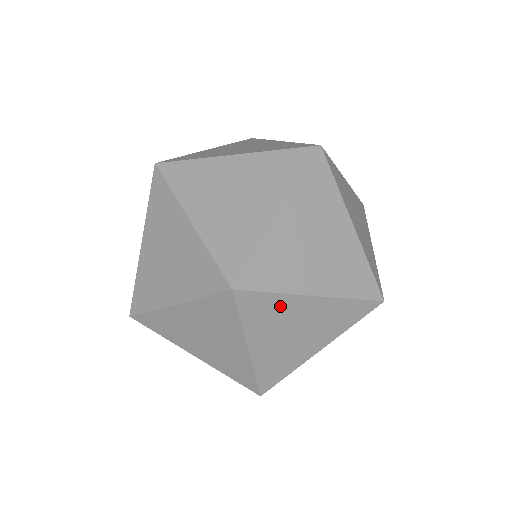
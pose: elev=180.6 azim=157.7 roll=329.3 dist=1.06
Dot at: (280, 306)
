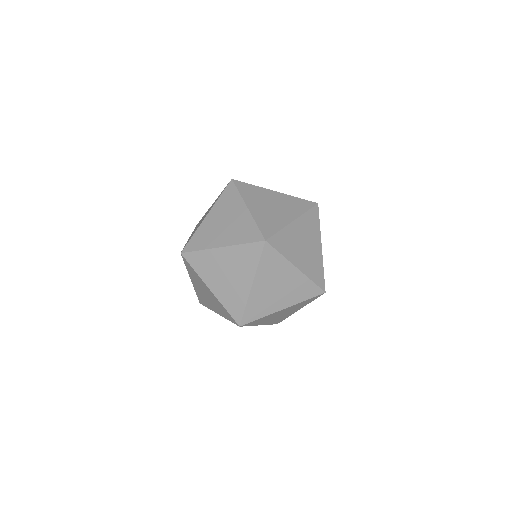
Dot at: occluded
